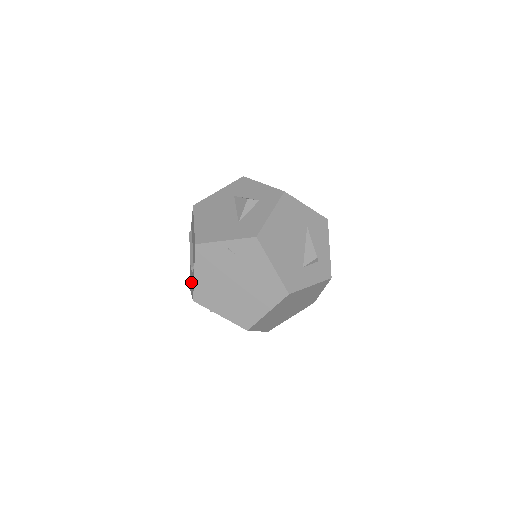
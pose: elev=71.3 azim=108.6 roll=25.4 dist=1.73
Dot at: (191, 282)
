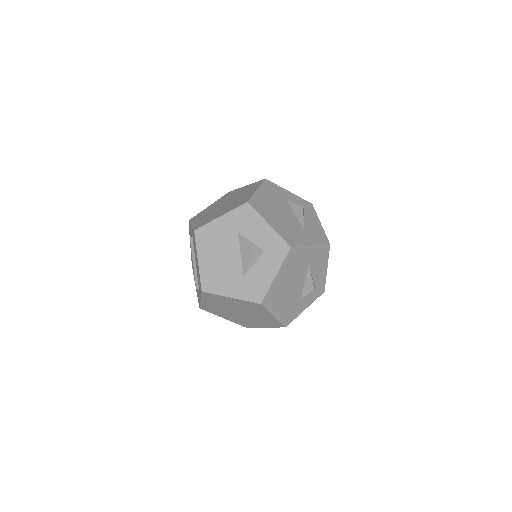
Dot at: (194, 276)
